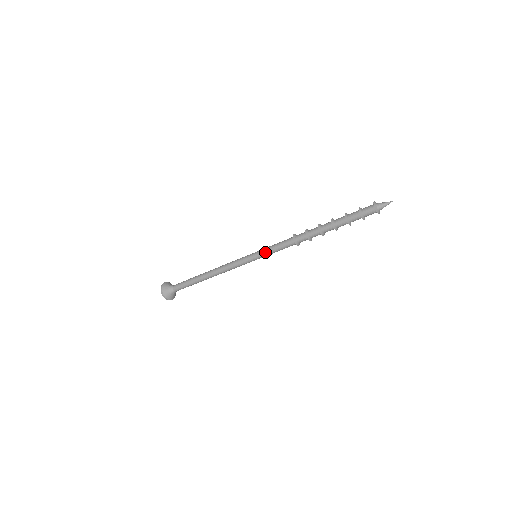
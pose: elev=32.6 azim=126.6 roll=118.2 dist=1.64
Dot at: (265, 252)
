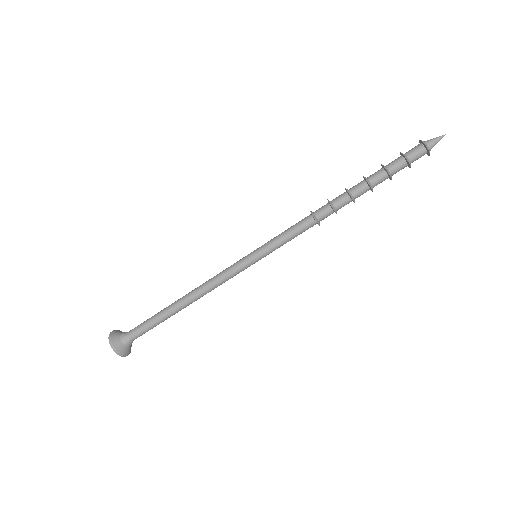
Dot at: (271, 245)
